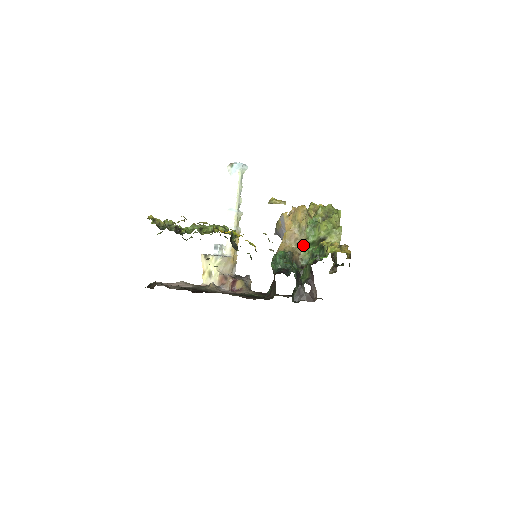
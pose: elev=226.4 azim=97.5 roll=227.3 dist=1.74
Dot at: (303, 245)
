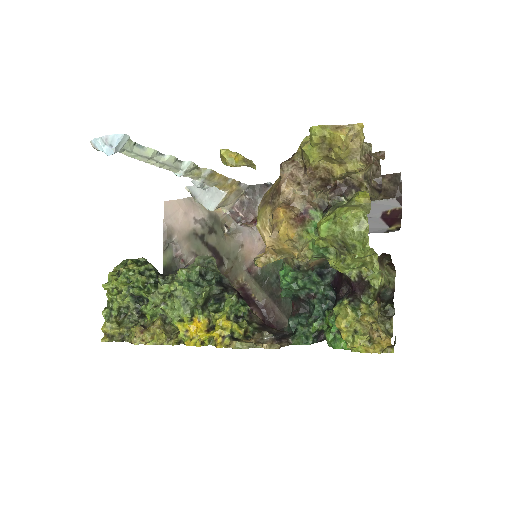
Dot at: occluded
